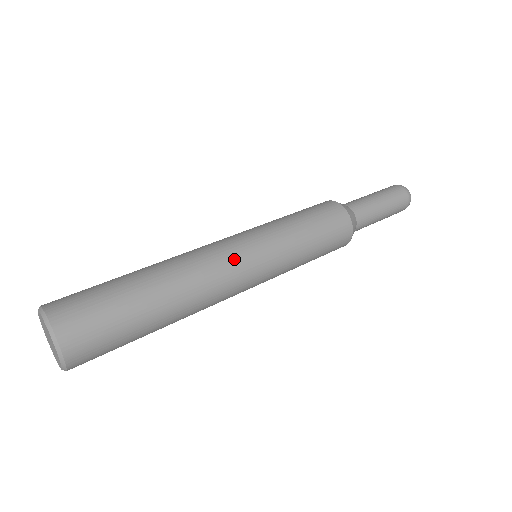
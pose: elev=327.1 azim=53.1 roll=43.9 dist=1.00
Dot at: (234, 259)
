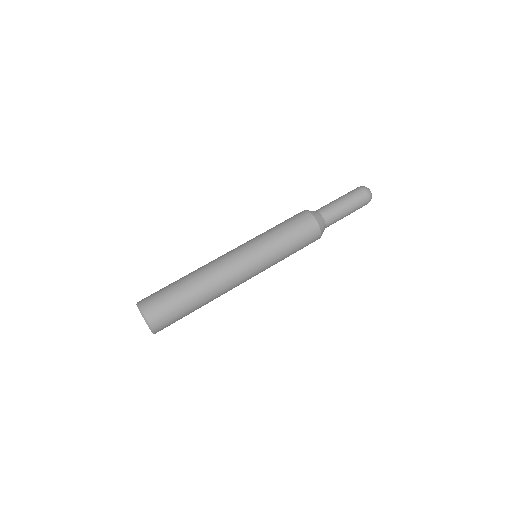
Dot at: (245, 279)
